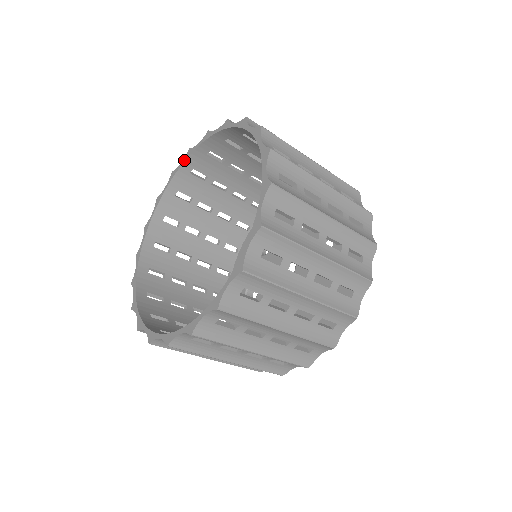
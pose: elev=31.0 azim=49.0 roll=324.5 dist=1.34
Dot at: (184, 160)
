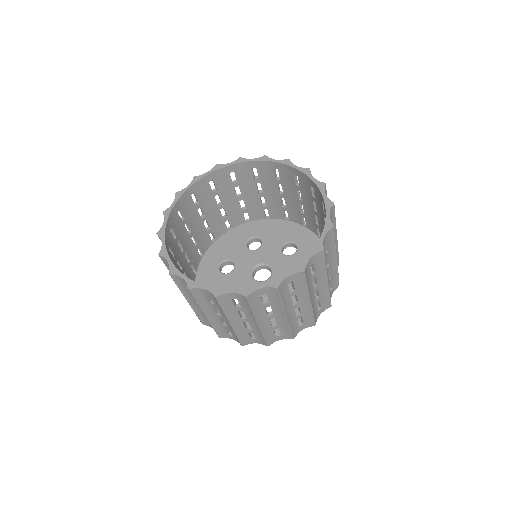
Dot at: (257, 160)
